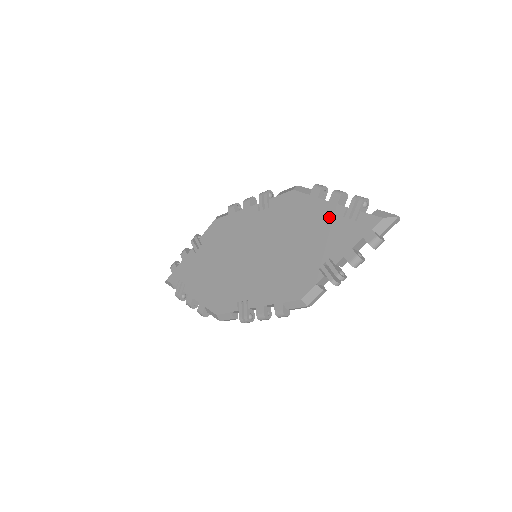
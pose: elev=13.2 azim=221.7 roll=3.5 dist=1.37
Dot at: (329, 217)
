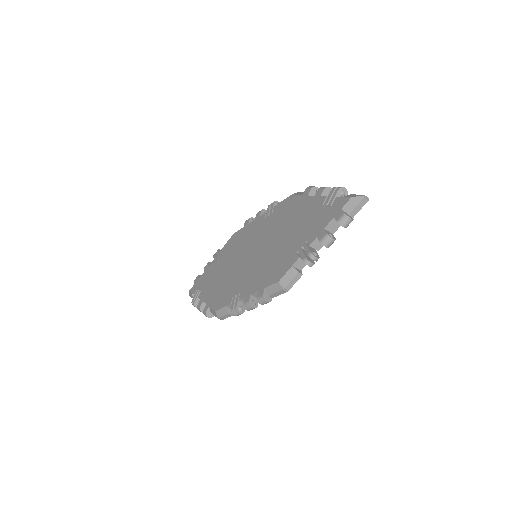
Dot at: (312, 208)
